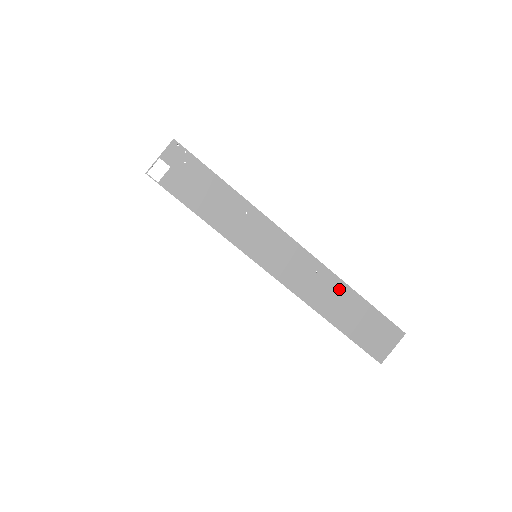
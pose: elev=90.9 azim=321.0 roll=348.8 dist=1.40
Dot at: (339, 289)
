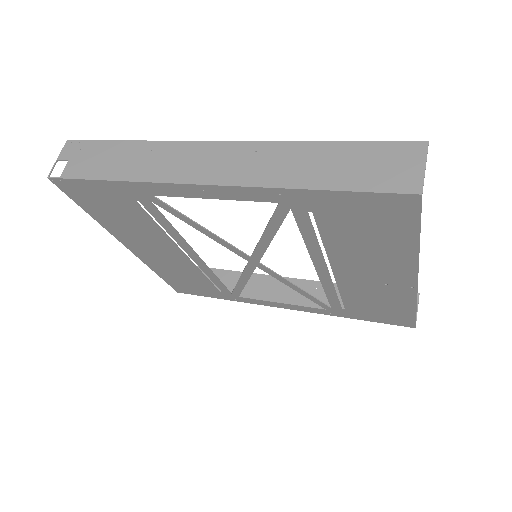
Dot at: (295, 151)
